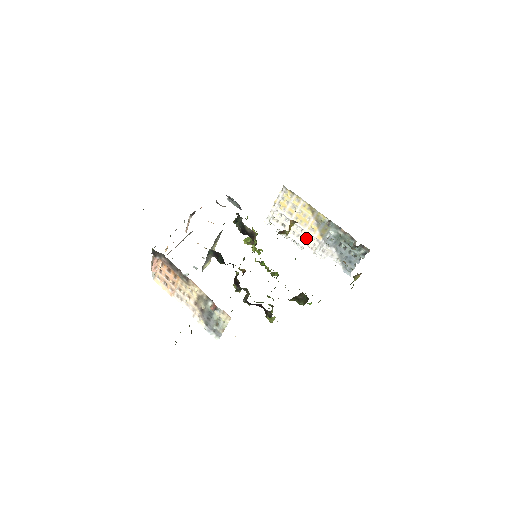
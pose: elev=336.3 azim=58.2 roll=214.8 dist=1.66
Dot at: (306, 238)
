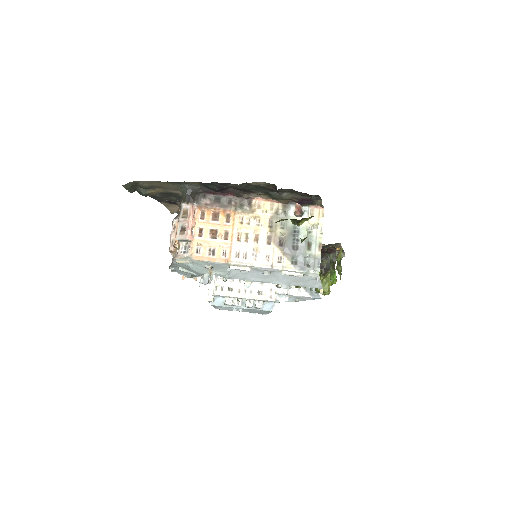
Dot at: (260, 287)
